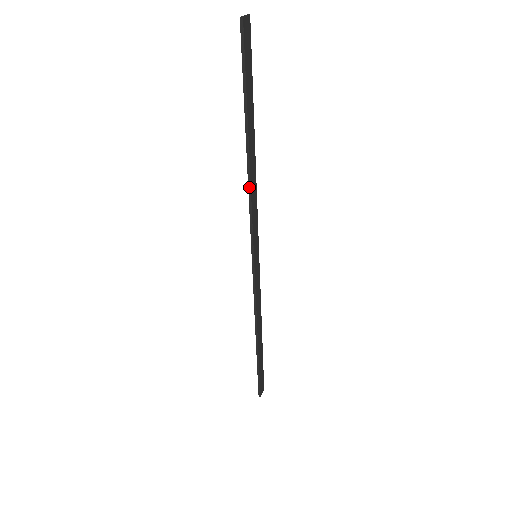
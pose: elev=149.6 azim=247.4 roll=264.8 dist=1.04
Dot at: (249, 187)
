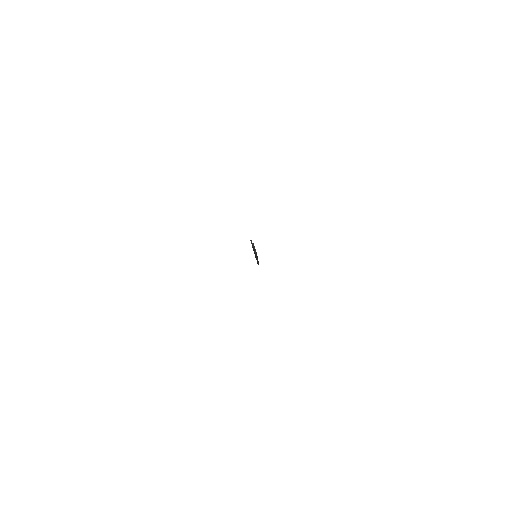
Dot at: occluded
